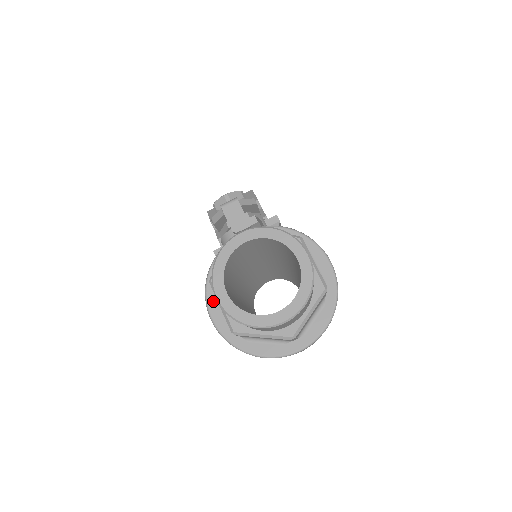
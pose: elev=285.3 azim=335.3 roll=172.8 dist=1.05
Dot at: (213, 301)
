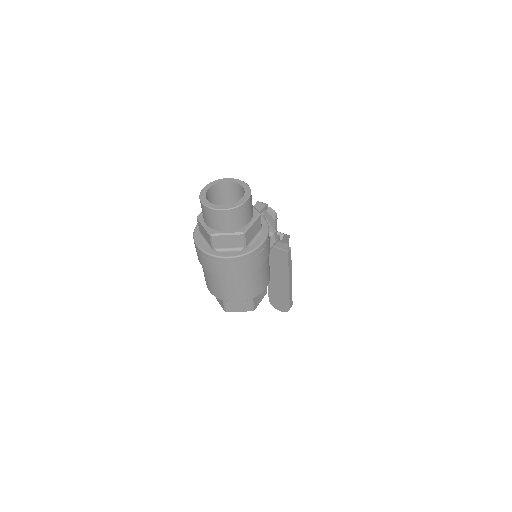
Dot at: occluded
